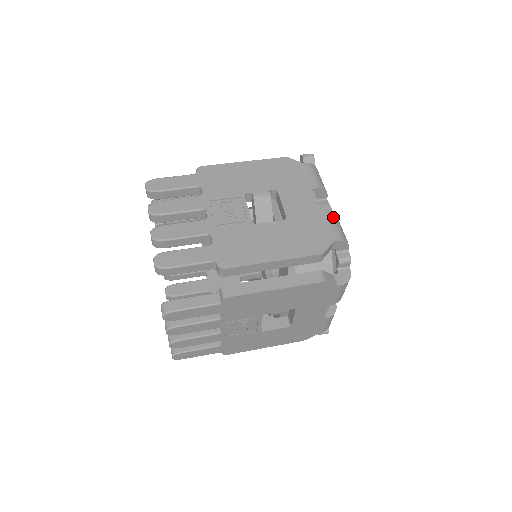
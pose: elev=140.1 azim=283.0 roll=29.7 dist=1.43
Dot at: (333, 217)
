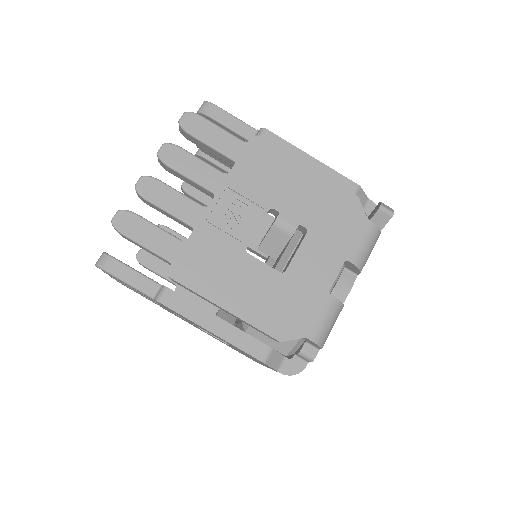
Dot at: (333, 309)
